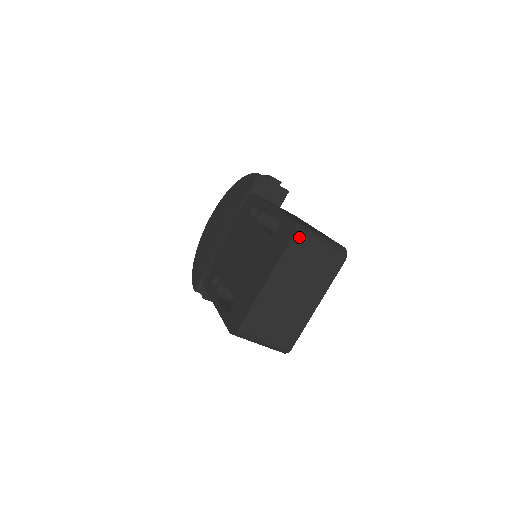
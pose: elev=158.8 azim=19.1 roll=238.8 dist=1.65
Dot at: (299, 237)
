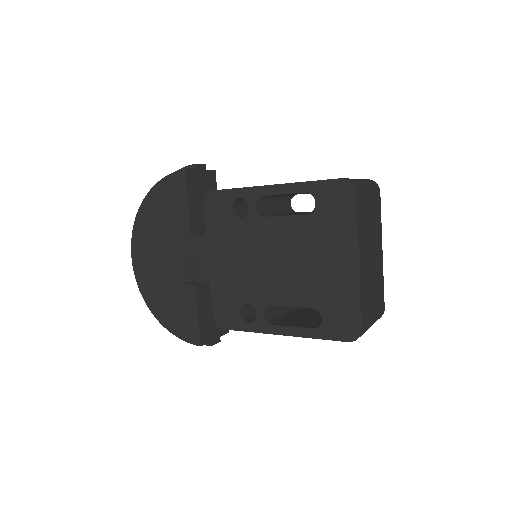
Dot at: (358, 192)
